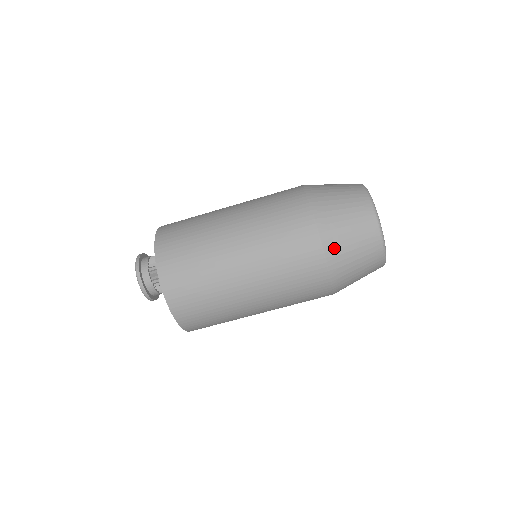
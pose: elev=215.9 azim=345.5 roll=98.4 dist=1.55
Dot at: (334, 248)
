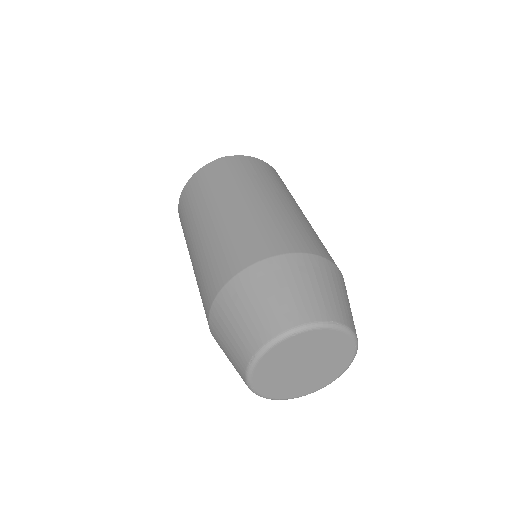
Dot at: occluded
